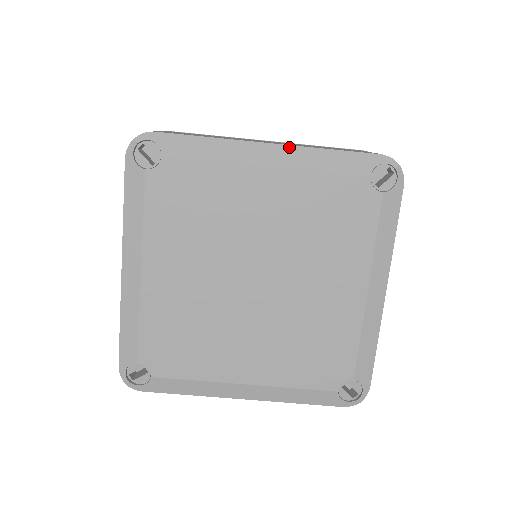
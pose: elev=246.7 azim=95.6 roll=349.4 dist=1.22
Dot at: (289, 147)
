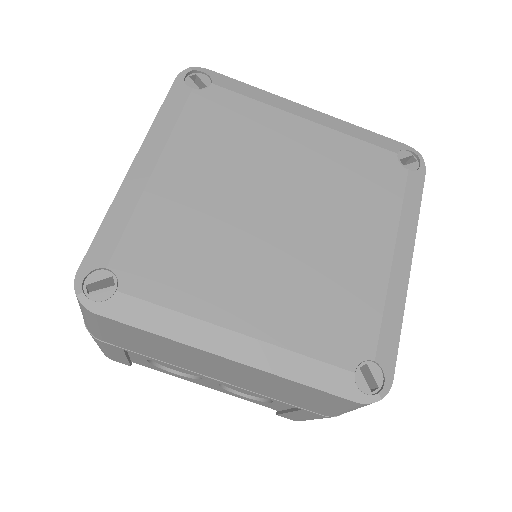
Dot at: (326, 115)
